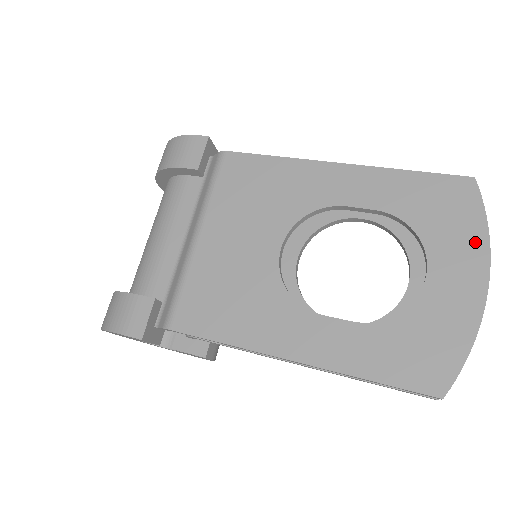
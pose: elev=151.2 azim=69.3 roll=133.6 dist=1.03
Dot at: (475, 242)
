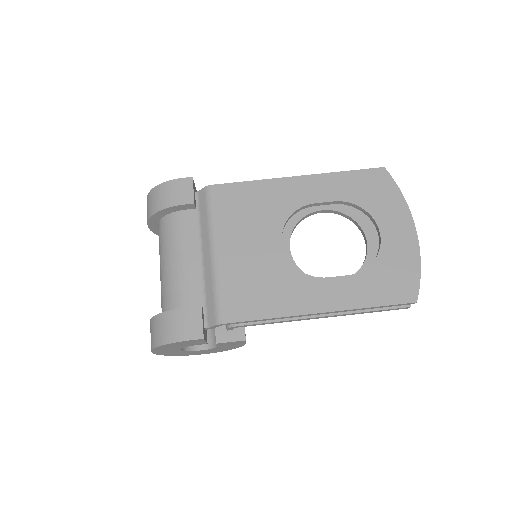
Dot at: (399, 206)
